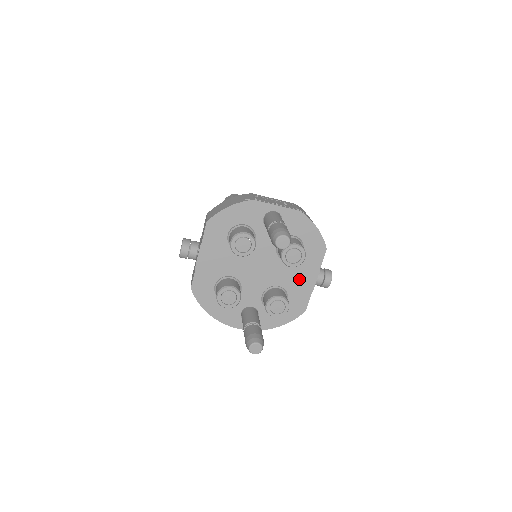
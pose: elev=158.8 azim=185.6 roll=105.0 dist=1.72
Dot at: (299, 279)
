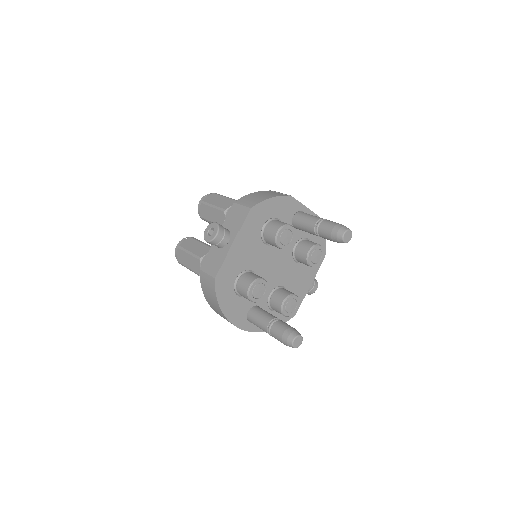
Dot at: (300, 282)
